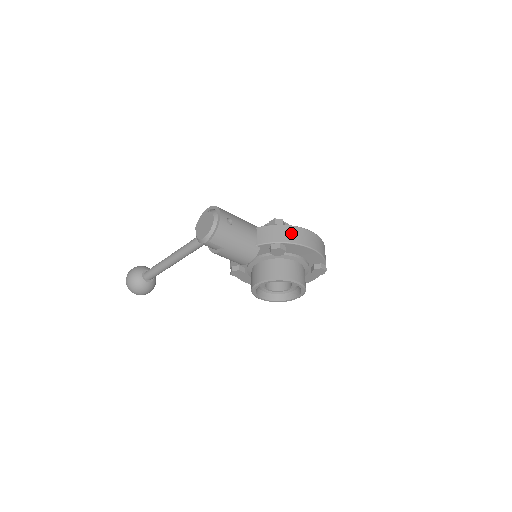
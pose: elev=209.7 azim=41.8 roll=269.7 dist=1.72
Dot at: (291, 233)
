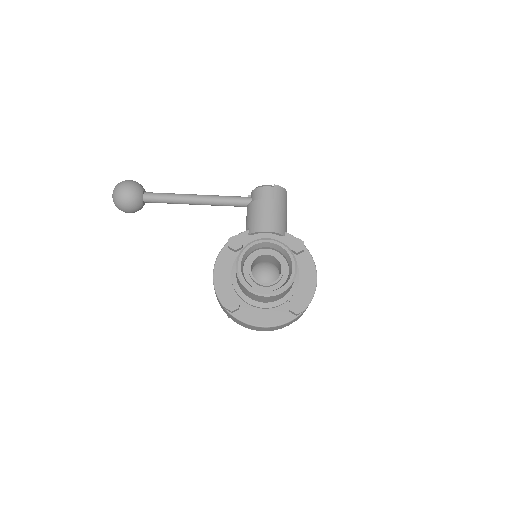
Dot at: occluded
